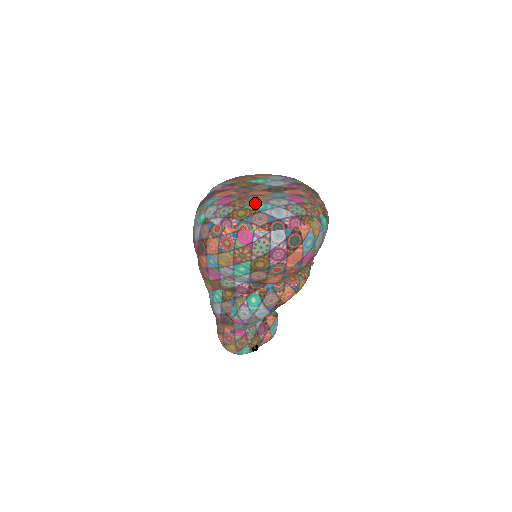
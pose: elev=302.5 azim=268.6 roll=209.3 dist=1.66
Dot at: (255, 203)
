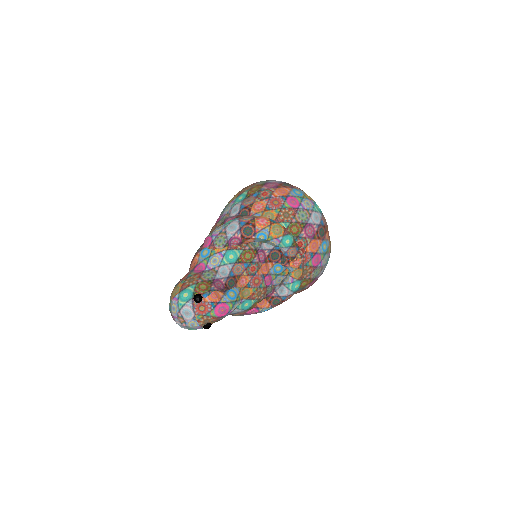
Dot at: occluded
